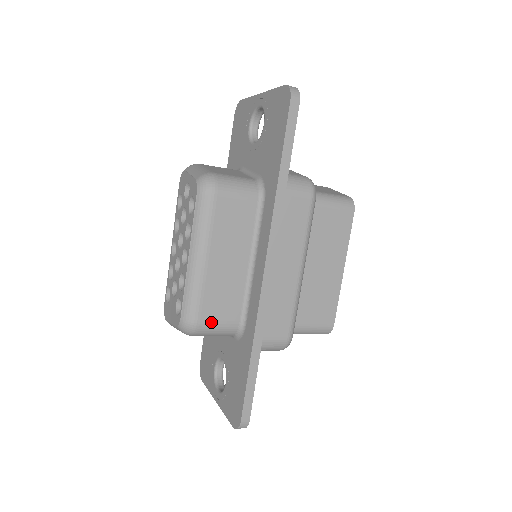
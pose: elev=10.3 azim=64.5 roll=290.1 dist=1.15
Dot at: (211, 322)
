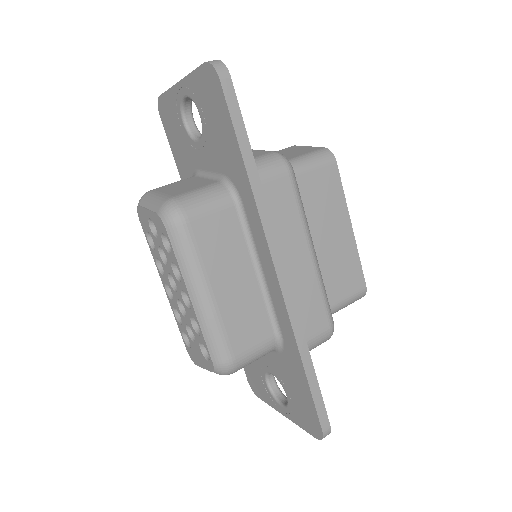
Dot at: (246, 352)
